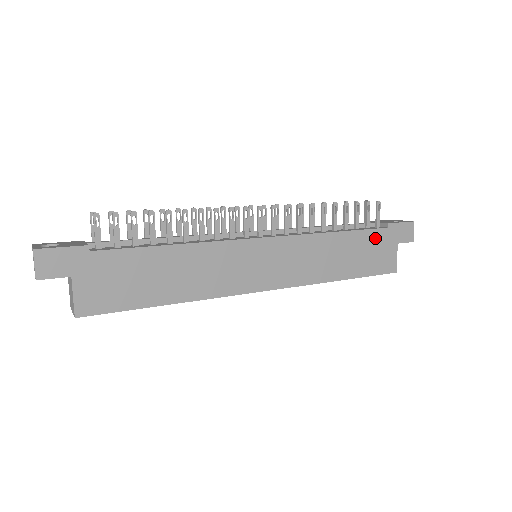
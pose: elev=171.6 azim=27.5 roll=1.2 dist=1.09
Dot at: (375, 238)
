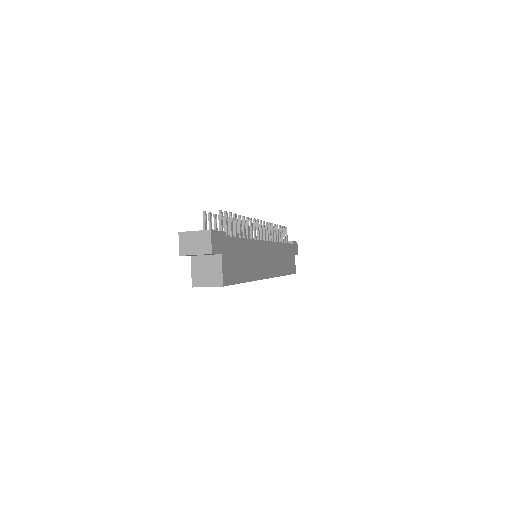
Dot at: (290, 250)
